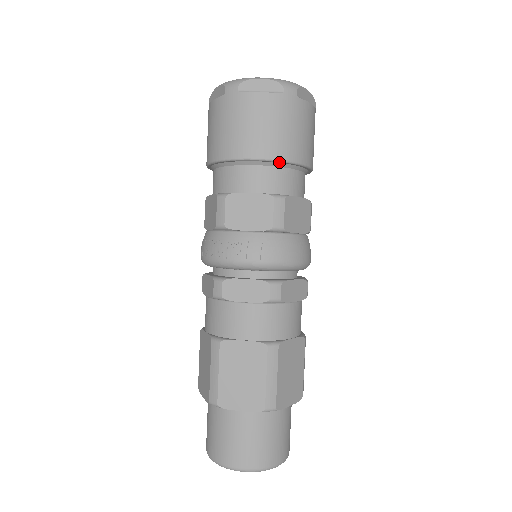
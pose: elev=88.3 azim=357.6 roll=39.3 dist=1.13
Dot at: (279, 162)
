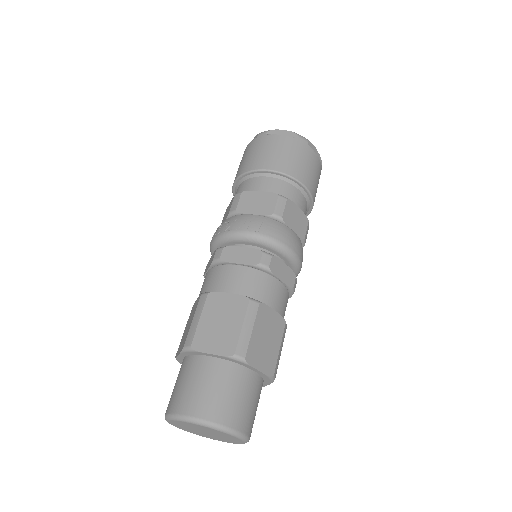
Dot at: (287, 177)
